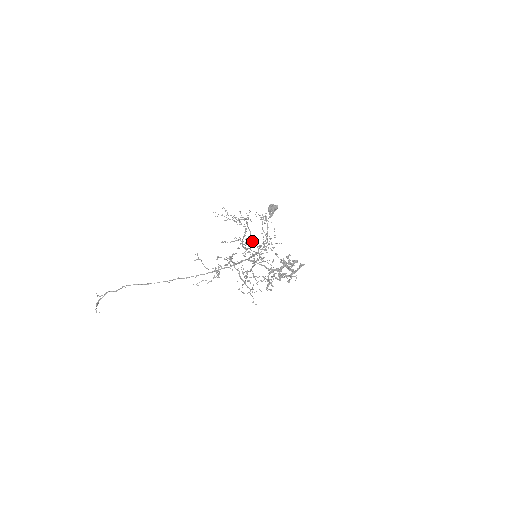
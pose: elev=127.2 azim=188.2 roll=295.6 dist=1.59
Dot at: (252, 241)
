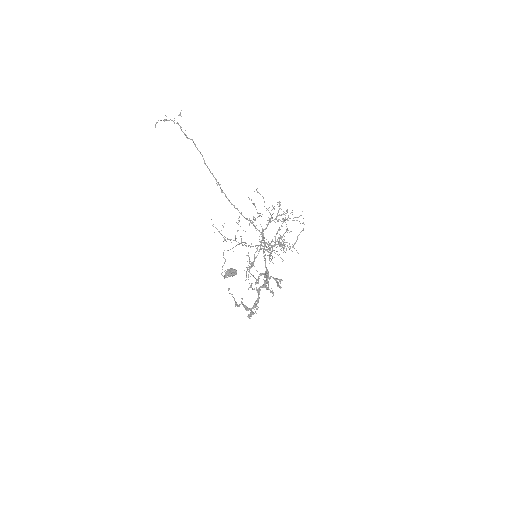
Dot at: (258, 245)
